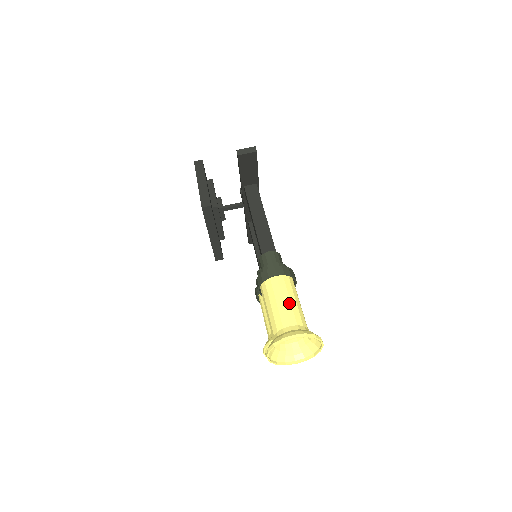
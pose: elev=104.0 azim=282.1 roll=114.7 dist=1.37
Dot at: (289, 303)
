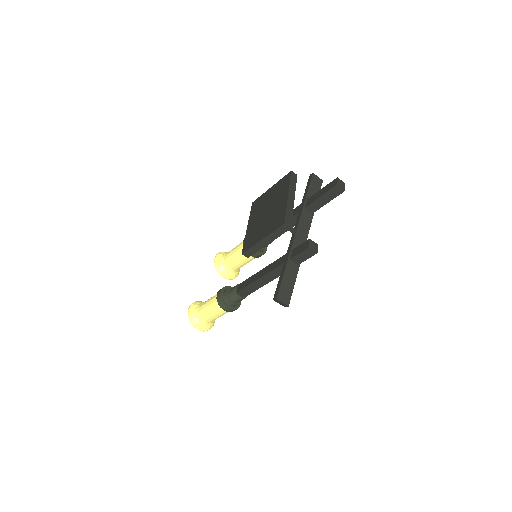
Dot at: (216, 317)
